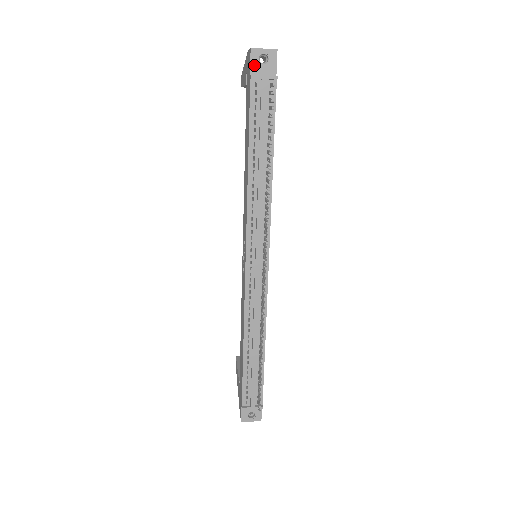
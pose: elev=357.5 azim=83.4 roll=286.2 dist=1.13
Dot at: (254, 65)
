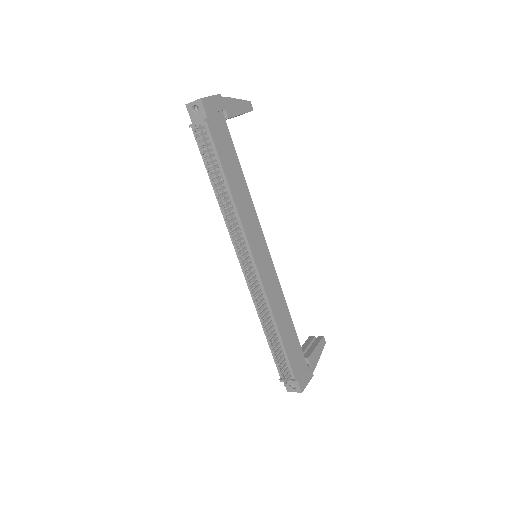
Dot at: (192, 116)
